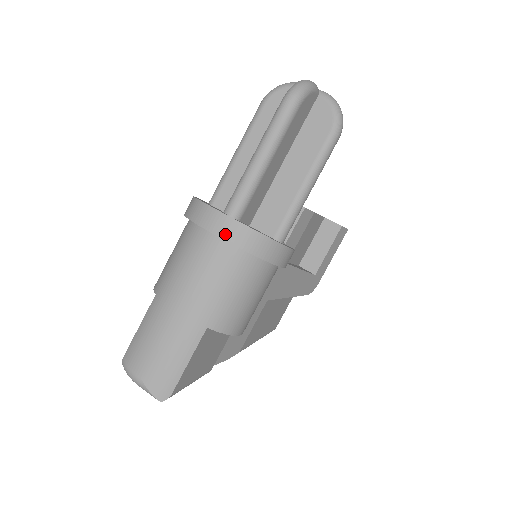
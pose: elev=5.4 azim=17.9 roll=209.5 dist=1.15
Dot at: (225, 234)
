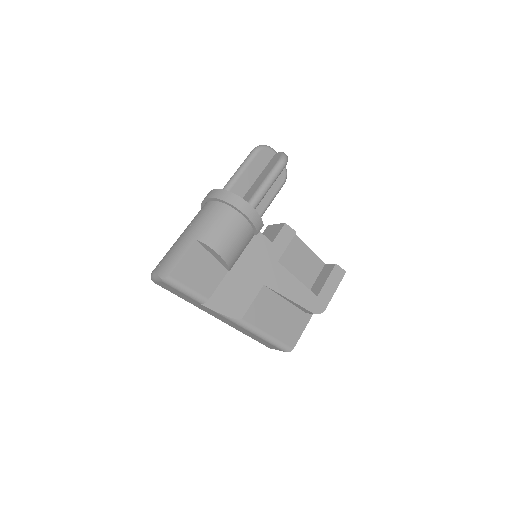
Dot at: (212, 195)
